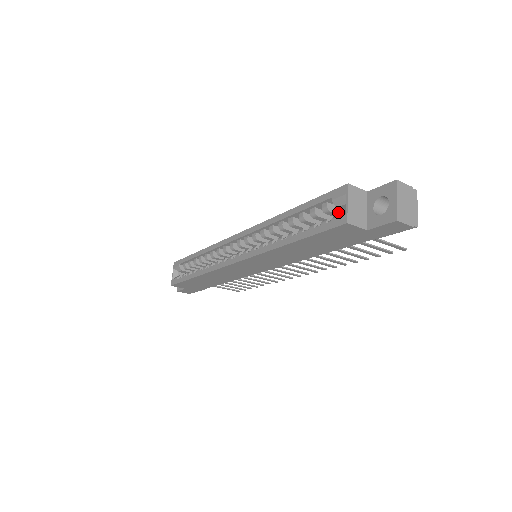
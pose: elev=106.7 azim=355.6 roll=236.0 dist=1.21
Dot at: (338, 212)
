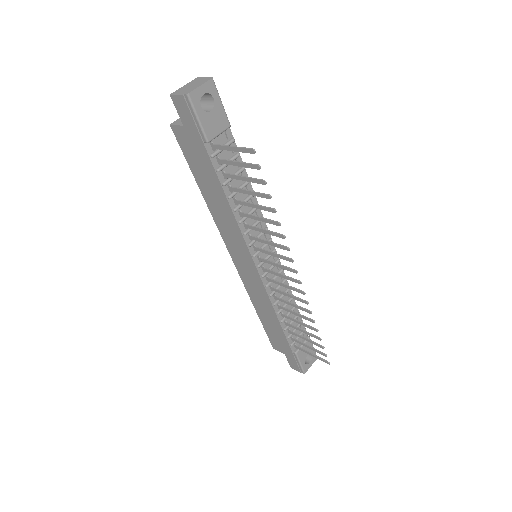
Dot at: occluded
